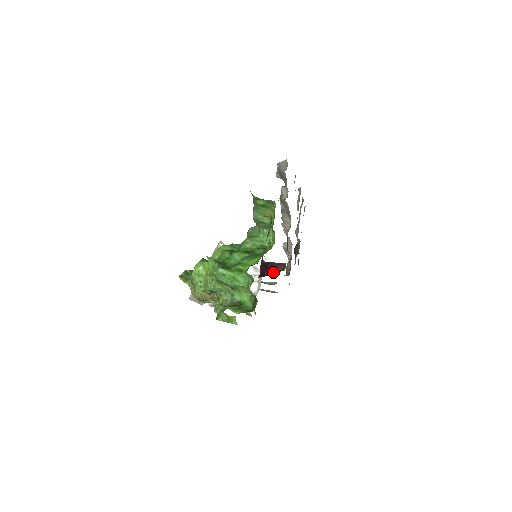
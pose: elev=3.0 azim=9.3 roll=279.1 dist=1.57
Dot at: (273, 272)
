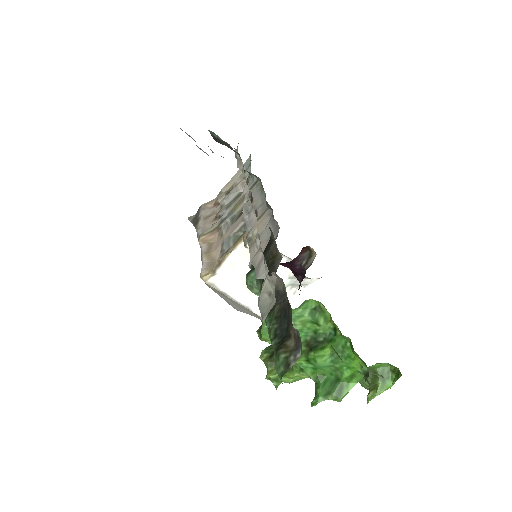
Dot at: (304, 262)
